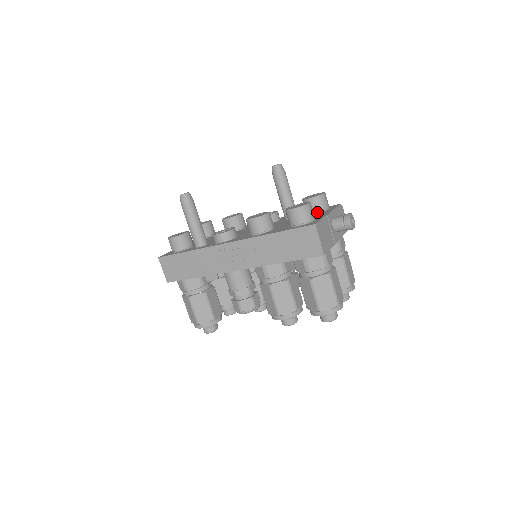
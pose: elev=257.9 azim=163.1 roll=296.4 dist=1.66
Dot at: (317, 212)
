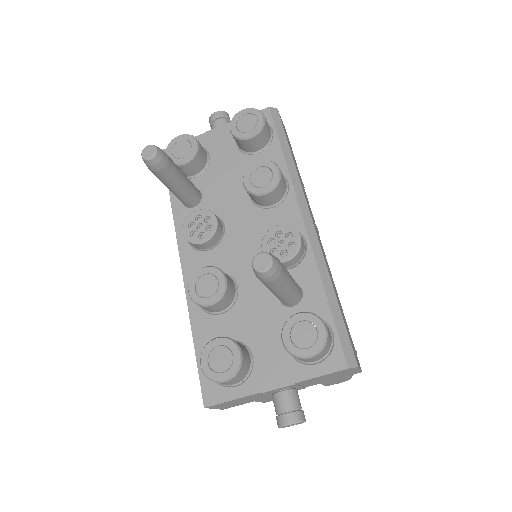
Dot at: occluded
